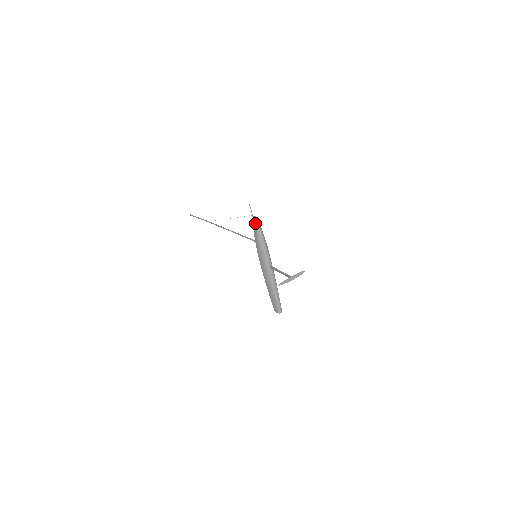
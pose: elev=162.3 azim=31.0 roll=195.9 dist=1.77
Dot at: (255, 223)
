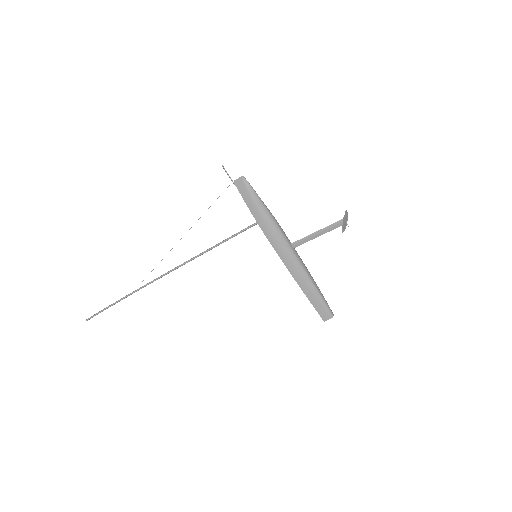
Dot at: (244, 187)
